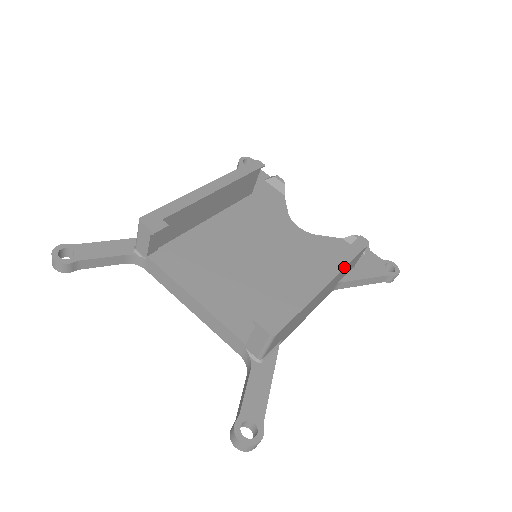
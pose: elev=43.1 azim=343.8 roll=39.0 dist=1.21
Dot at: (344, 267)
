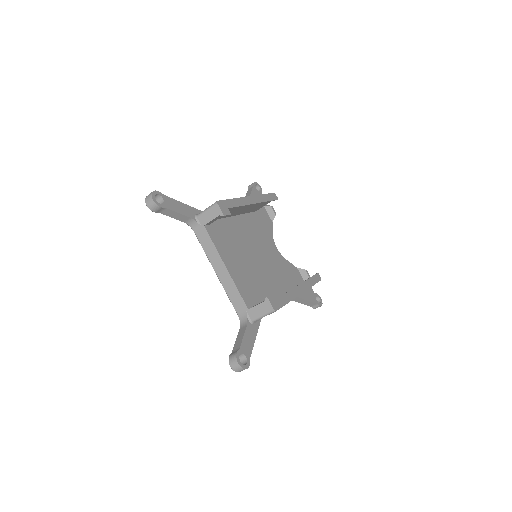
Dot at: occluded
